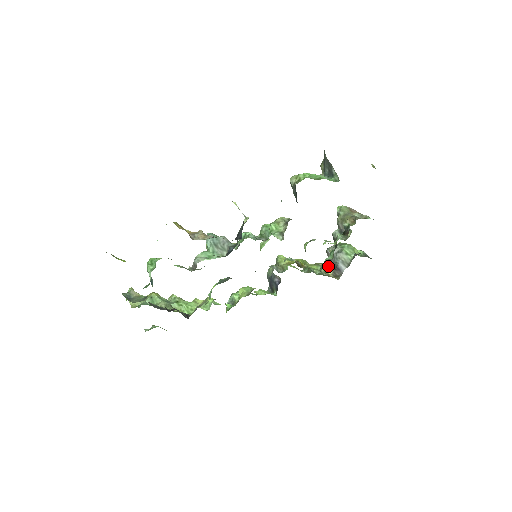
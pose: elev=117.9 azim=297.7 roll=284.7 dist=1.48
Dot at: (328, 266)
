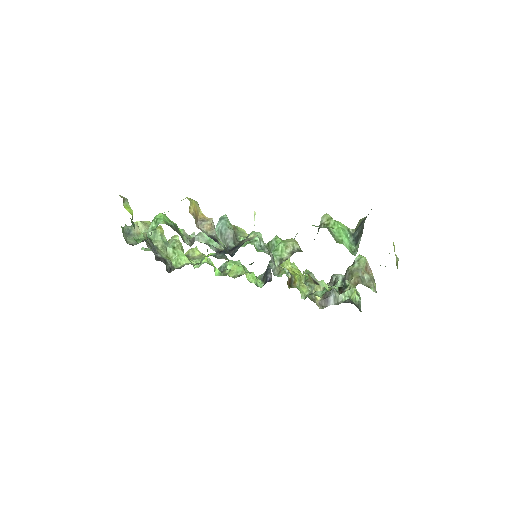
Dot at: occluded
